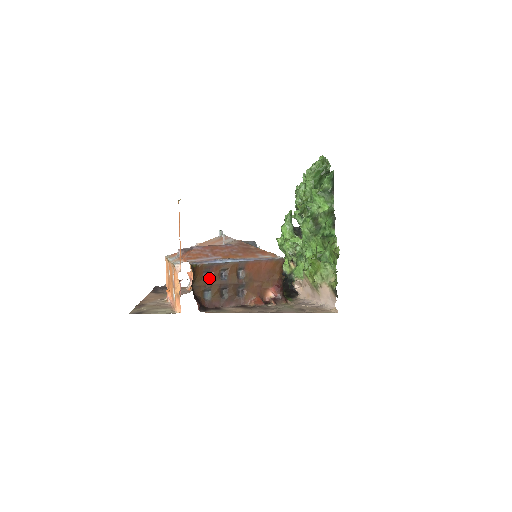
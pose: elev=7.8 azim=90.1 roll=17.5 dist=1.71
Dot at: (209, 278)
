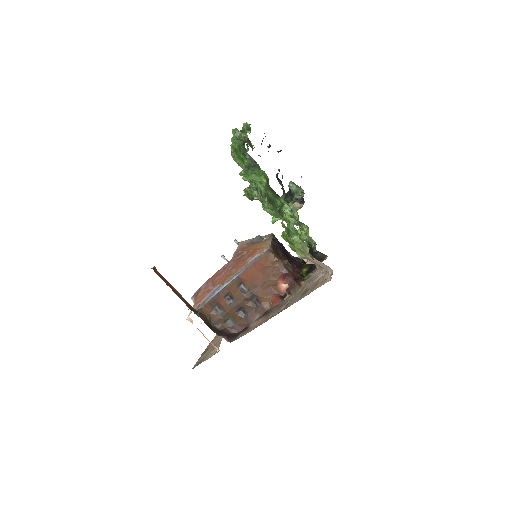
Dot at: (221, 309)
